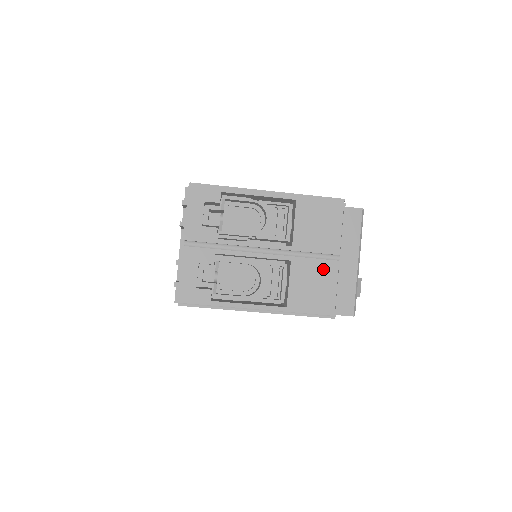
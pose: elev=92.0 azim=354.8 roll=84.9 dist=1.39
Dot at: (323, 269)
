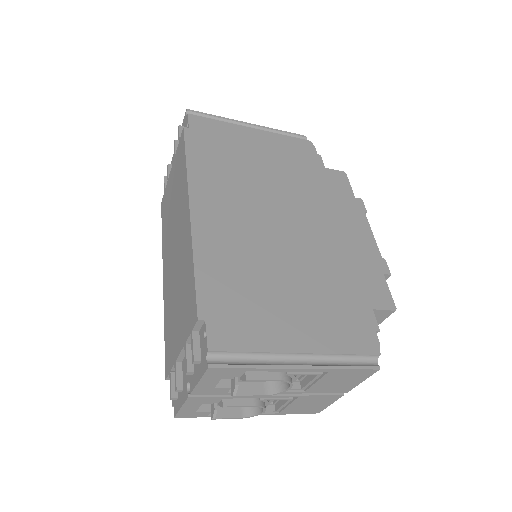
Dot at: (326, 399)
